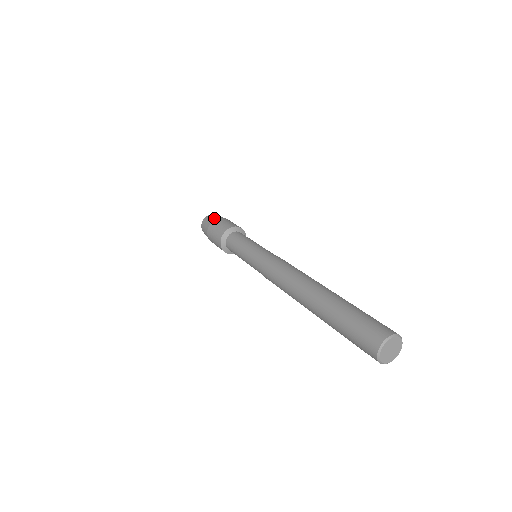
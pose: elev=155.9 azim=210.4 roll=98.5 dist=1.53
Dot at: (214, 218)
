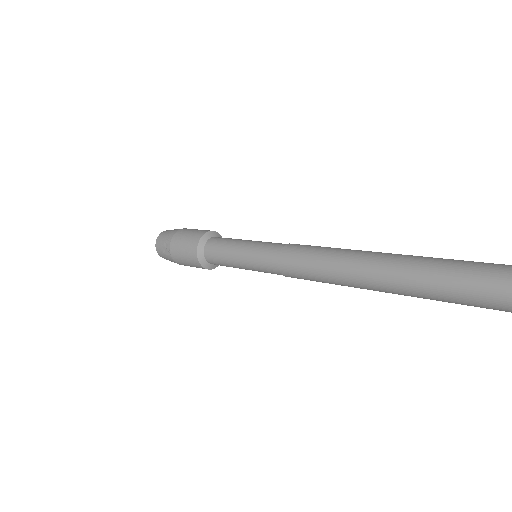
Dot at: occluded
